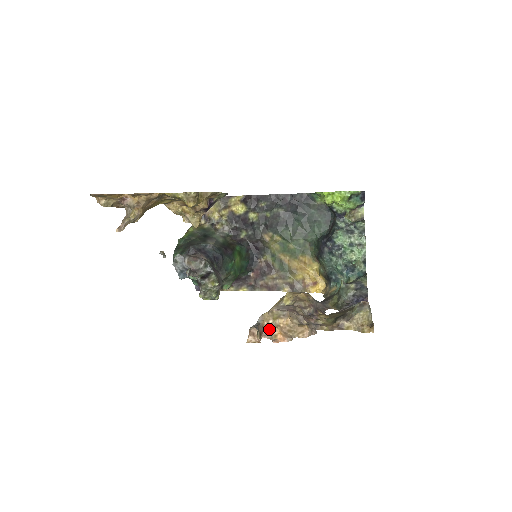
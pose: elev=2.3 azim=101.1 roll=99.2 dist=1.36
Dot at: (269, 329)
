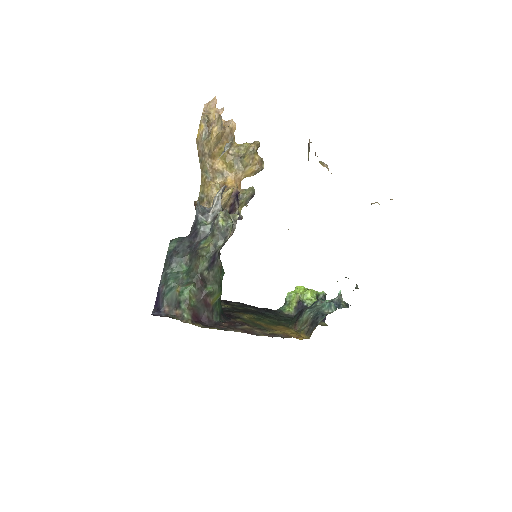
Dot at: occluded
